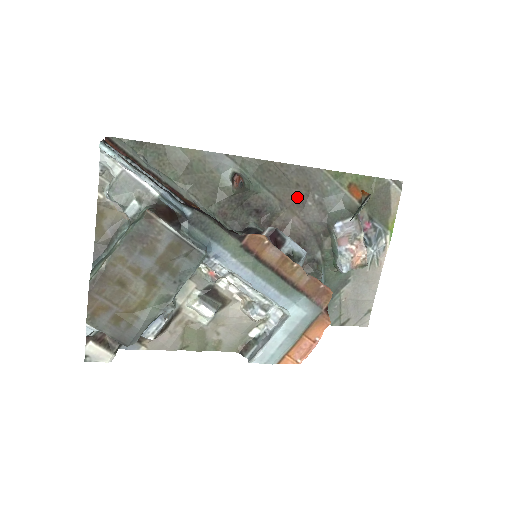
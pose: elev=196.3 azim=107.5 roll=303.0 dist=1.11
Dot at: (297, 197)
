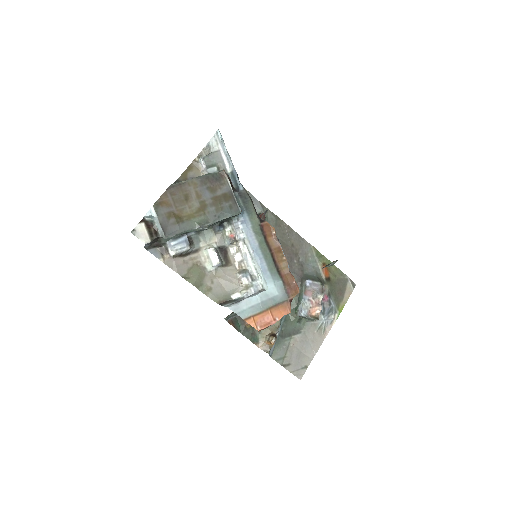
Dot at: (289, 252)
